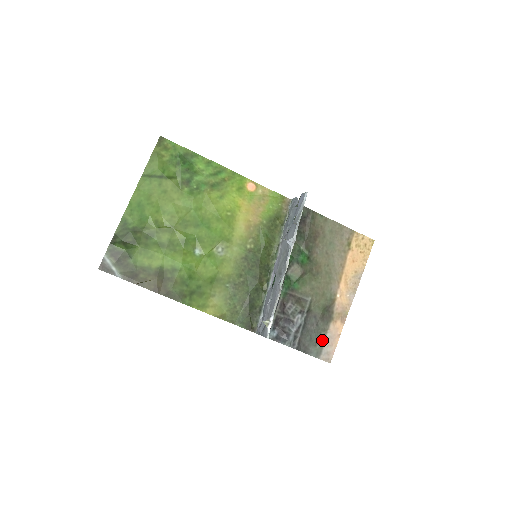
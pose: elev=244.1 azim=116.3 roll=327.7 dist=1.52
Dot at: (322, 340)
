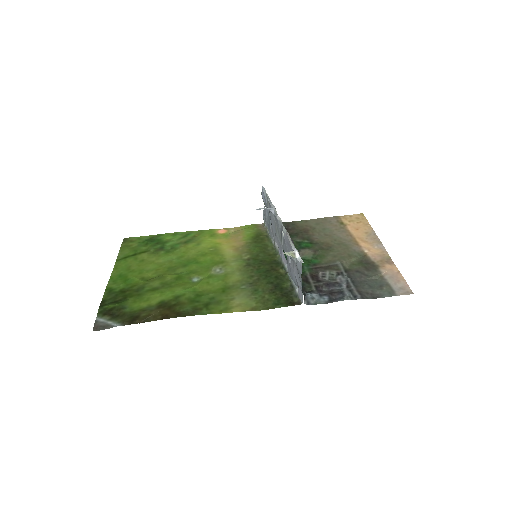
Dot at: (384, 283)
